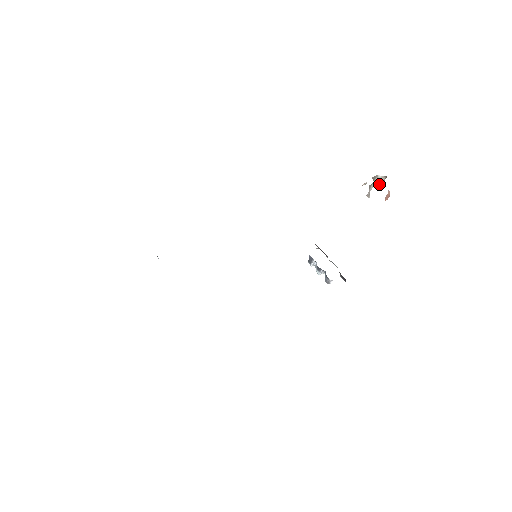
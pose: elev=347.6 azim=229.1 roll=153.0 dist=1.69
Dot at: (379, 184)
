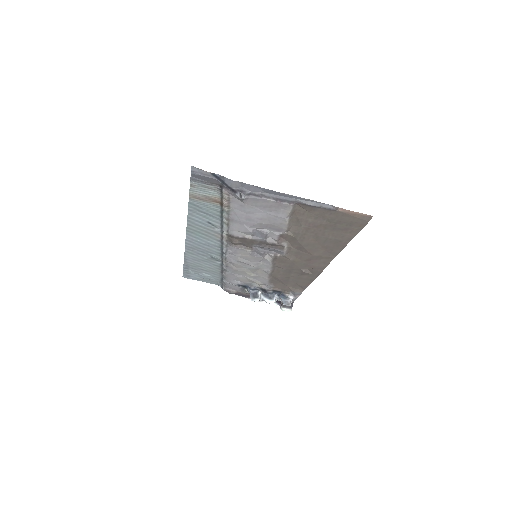
Dot at: occluded
